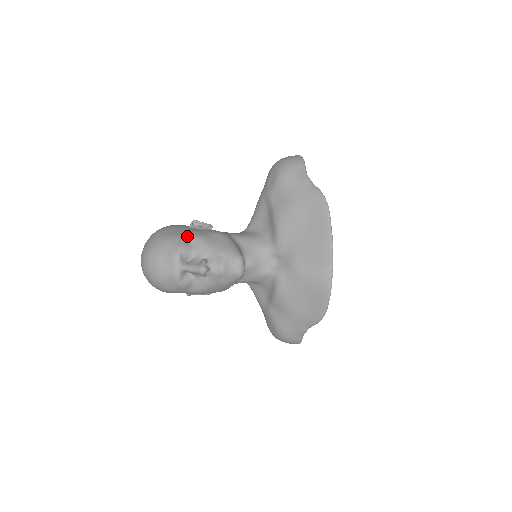
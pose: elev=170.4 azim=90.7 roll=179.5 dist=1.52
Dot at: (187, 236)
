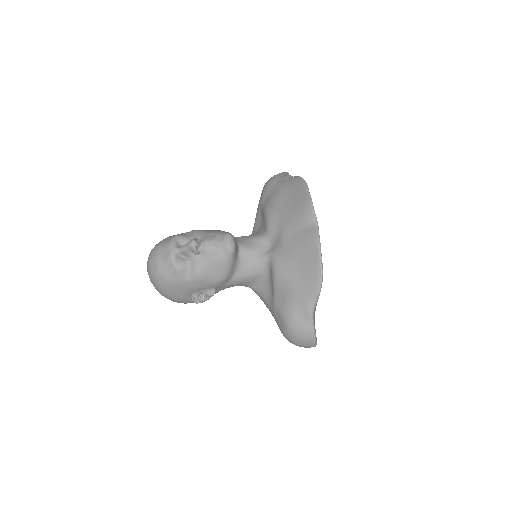
Dot at: occluded
